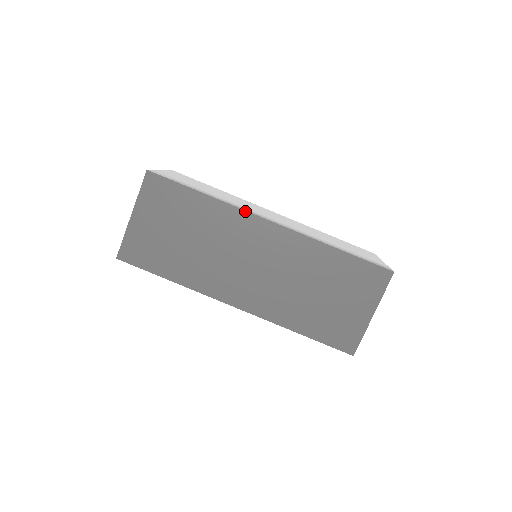
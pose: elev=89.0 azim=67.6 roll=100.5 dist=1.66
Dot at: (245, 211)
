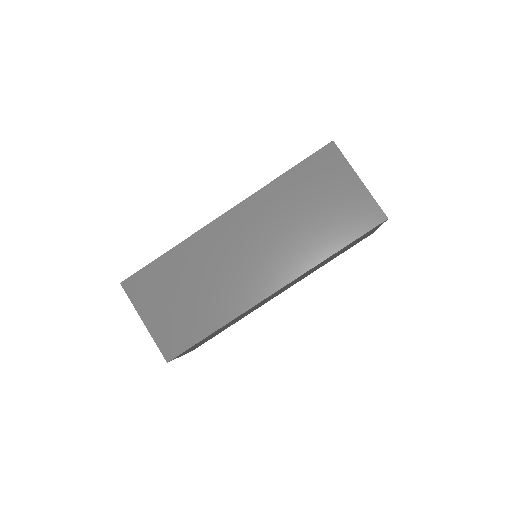
Dot at: (203, 228)
